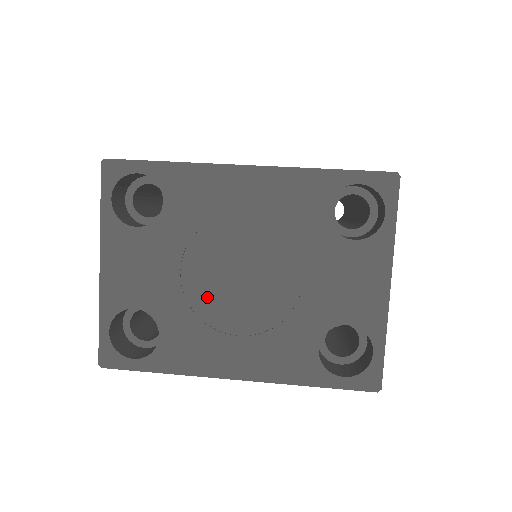
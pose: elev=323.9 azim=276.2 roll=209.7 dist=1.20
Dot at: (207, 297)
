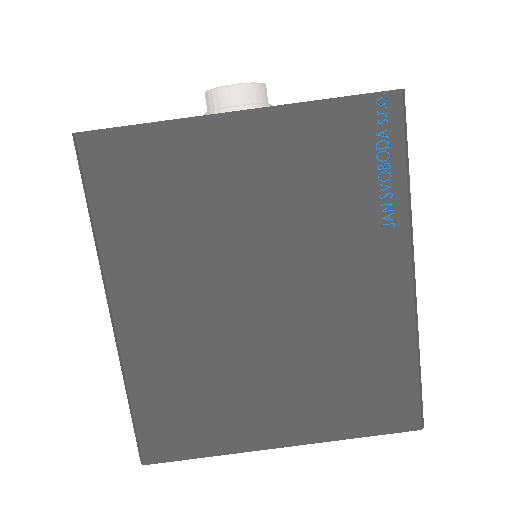
Dot at: occluded
